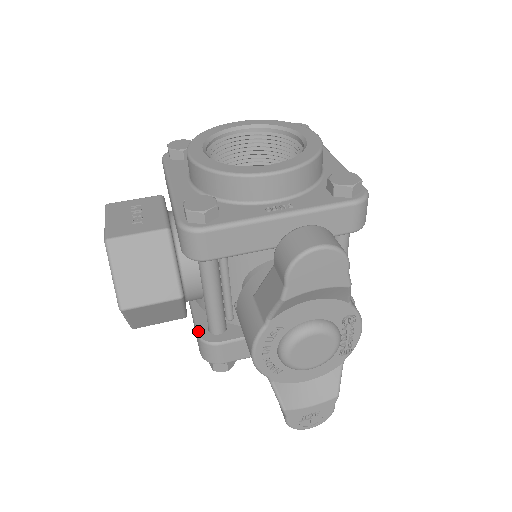
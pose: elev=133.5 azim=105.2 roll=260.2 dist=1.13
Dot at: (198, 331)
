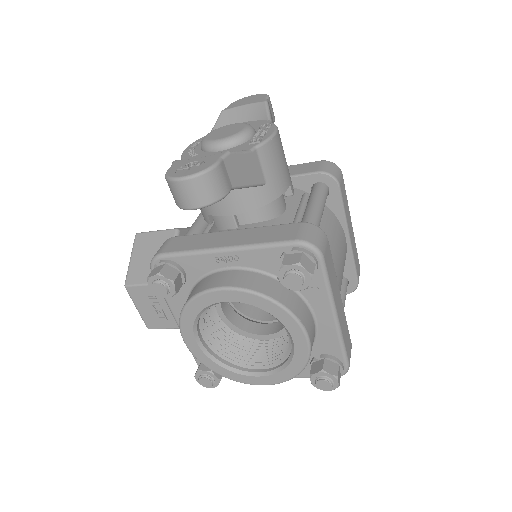
Dot at: occluded
